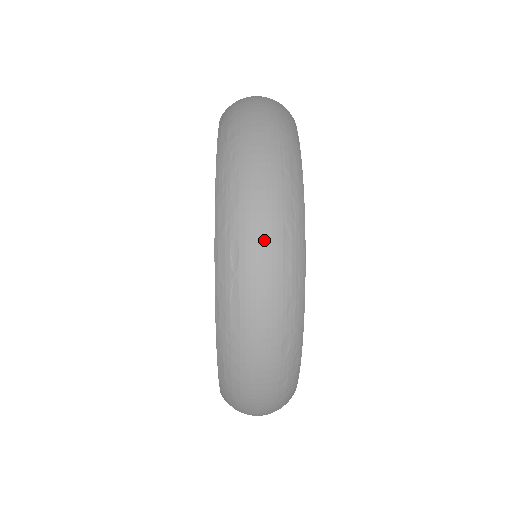
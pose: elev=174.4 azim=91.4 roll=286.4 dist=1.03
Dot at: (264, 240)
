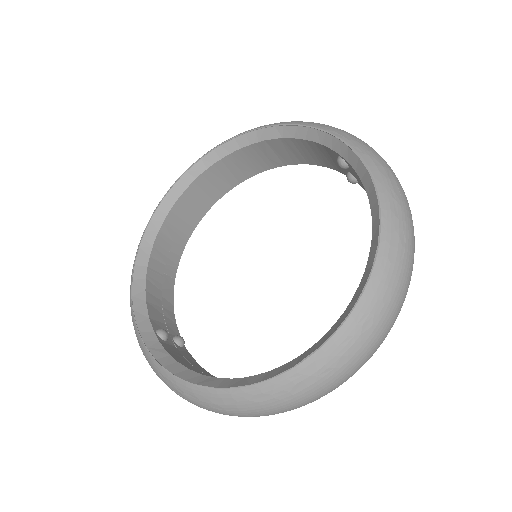
Dot at: occluded
